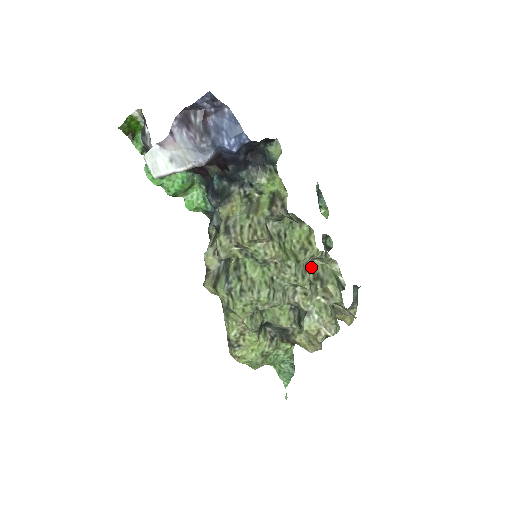
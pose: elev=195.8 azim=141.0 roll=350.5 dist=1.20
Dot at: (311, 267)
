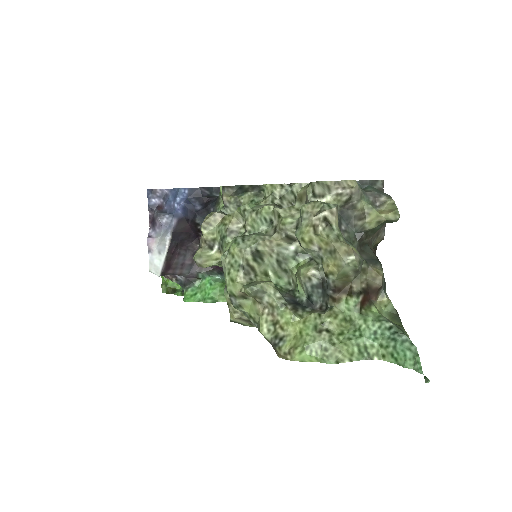
Dot at: occluded
